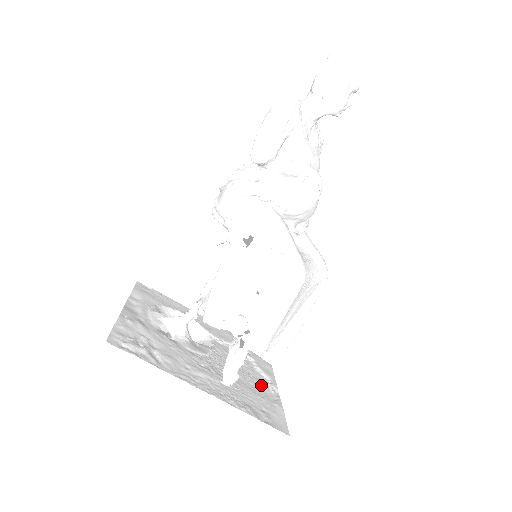
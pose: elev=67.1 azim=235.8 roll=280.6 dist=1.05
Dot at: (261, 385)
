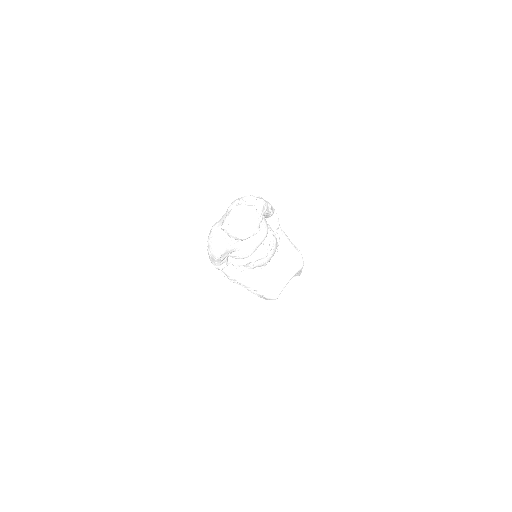
Dot at: occluded
